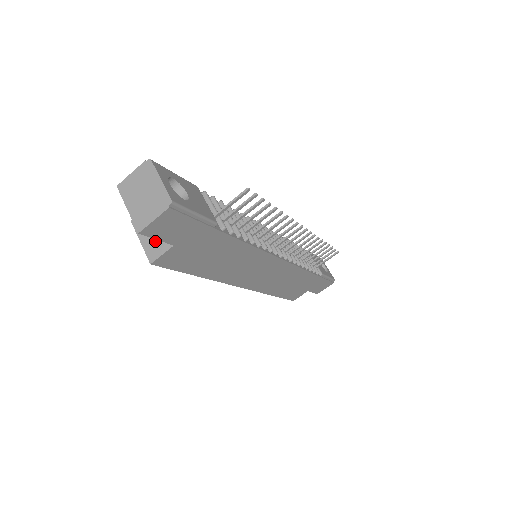
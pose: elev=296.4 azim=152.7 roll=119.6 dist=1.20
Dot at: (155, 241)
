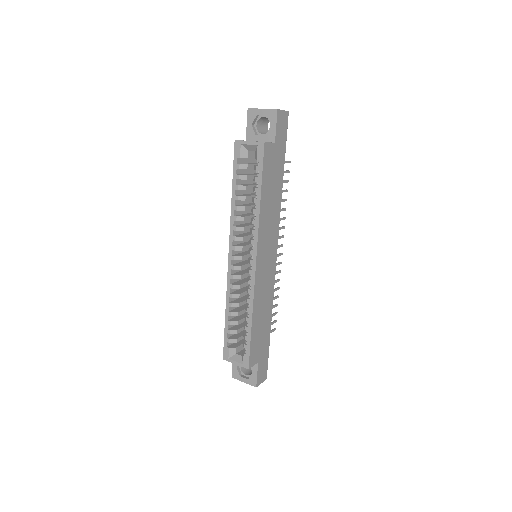
Dot at: occluded
